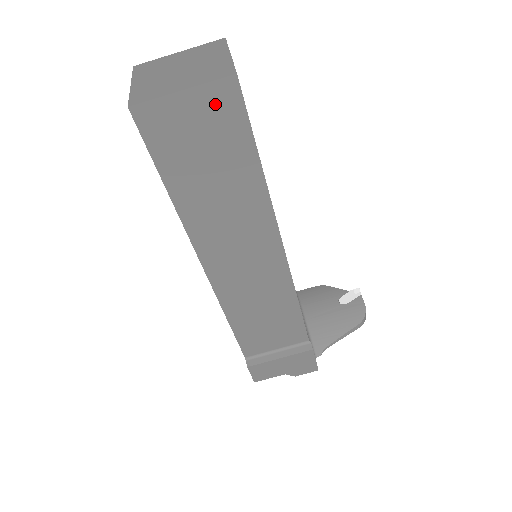
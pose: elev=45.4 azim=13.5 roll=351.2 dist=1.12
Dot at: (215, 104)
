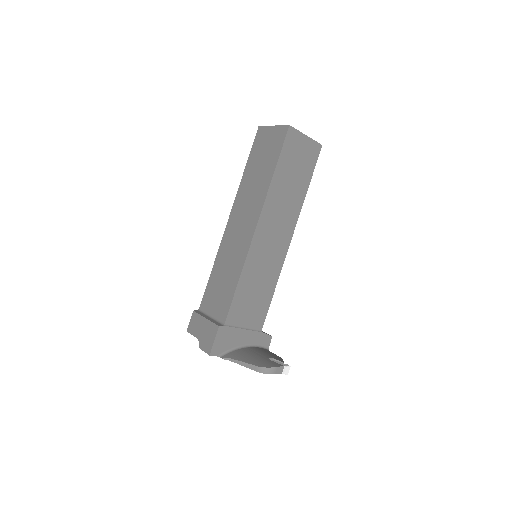
Dot at: (278, 135)
